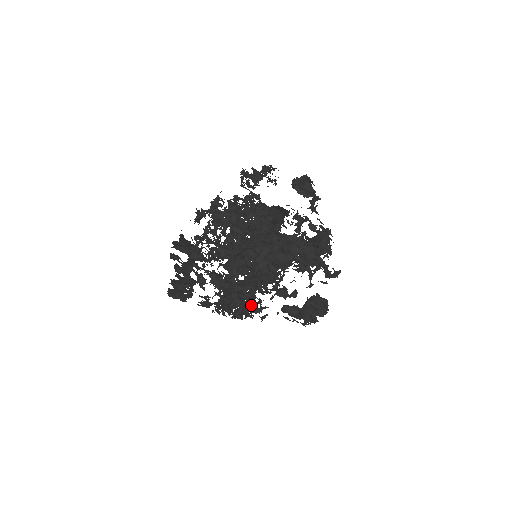
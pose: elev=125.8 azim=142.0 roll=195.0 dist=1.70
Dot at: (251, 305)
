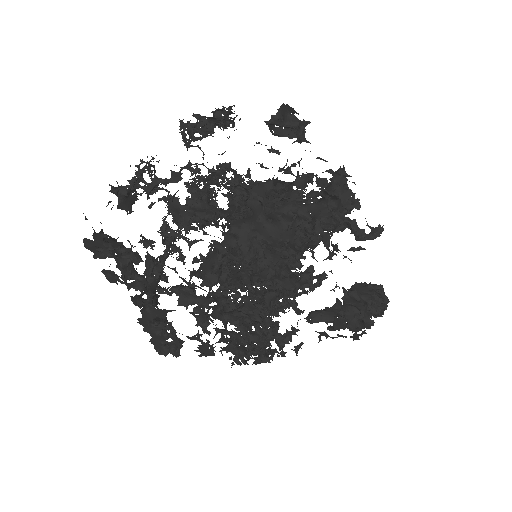
Dot at: (270, 333)
